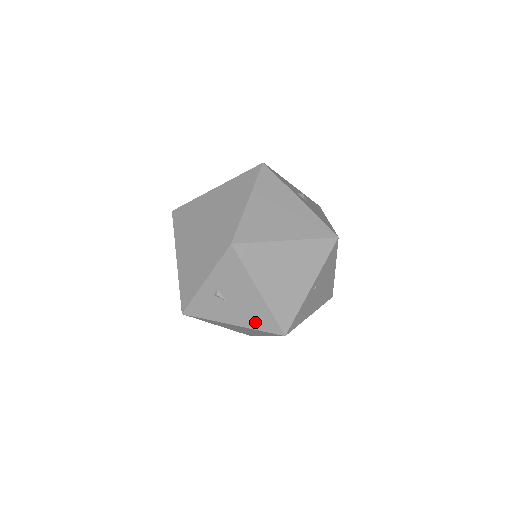
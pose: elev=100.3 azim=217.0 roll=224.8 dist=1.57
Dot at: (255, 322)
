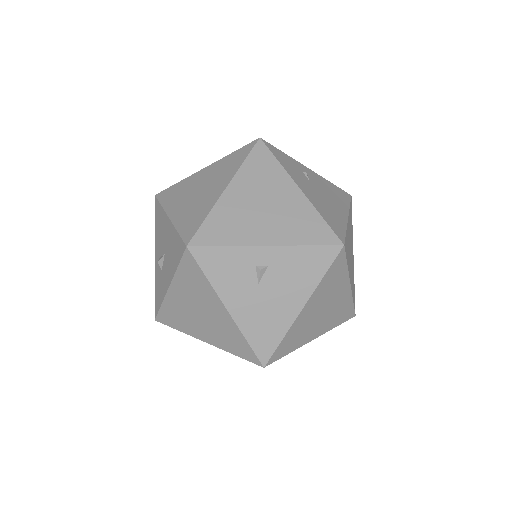
Dot at: (255, 329)
